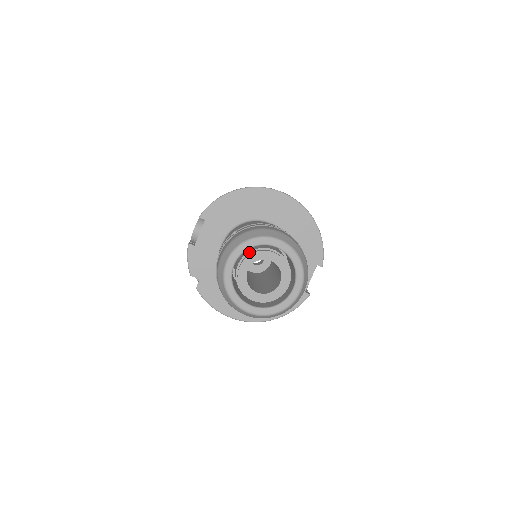
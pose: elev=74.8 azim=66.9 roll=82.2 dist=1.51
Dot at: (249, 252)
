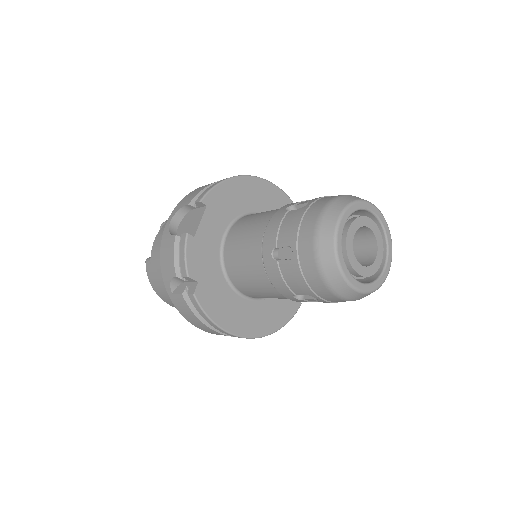
Dot at: (348, 218)
